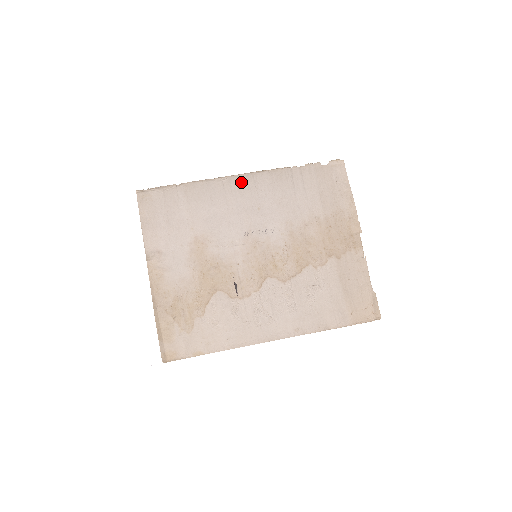
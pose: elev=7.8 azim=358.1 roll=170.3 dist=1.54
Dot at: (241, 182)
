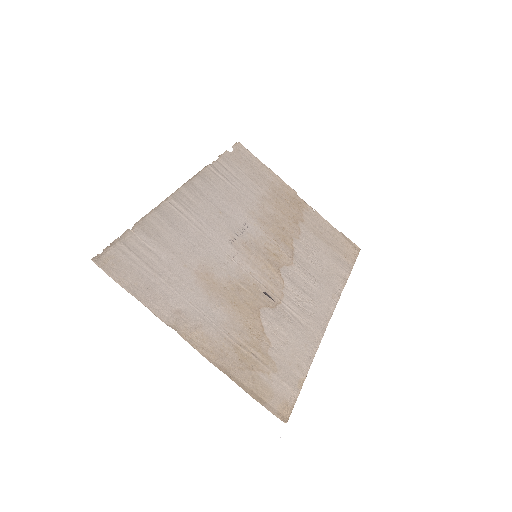
Dot at: (185, 196)
